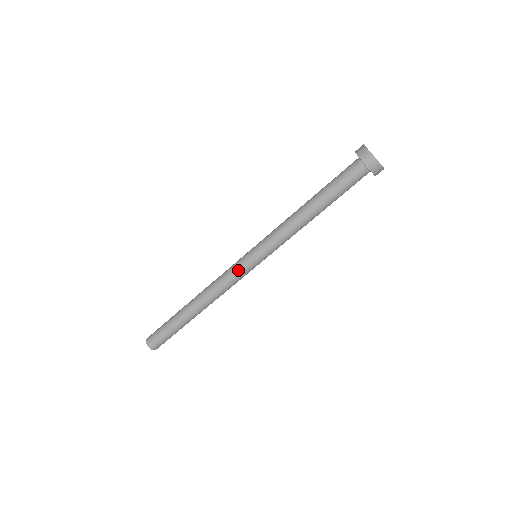
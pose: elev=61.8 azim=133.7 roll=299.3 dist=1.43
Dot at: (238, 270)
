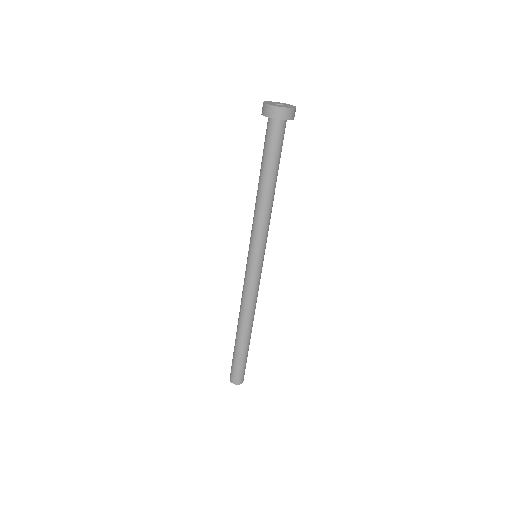
Dot at: (252, 278)
